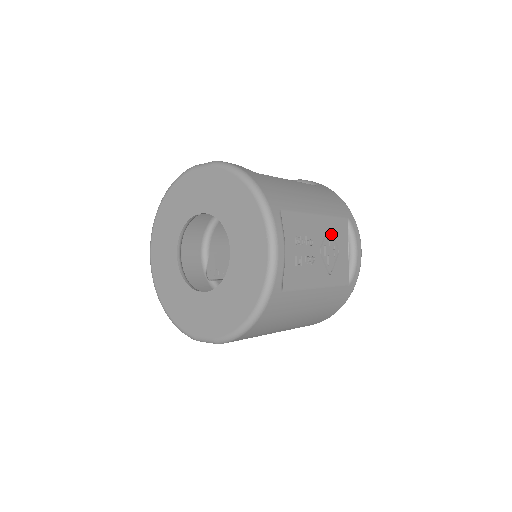
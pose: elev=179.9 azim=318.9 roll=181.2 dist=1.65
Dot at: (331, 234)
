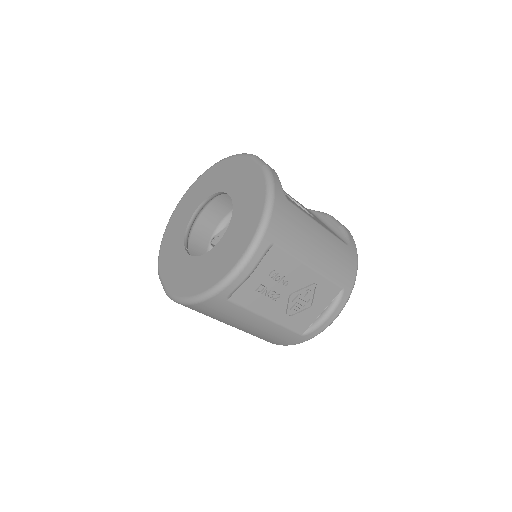
Dot at: (314, 289)
